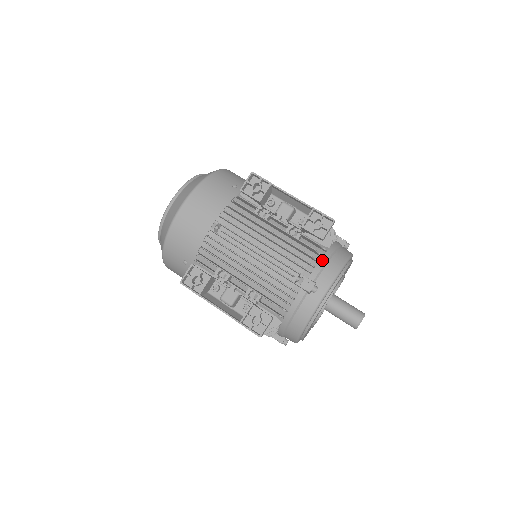
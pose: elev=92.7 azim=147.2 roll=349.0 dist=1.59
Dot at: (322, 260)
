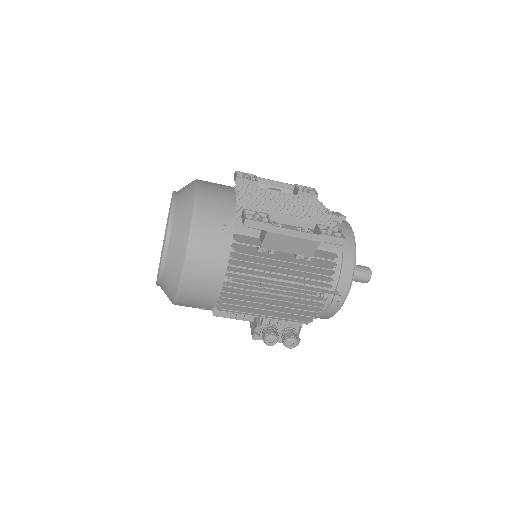
Dot at: occluded
